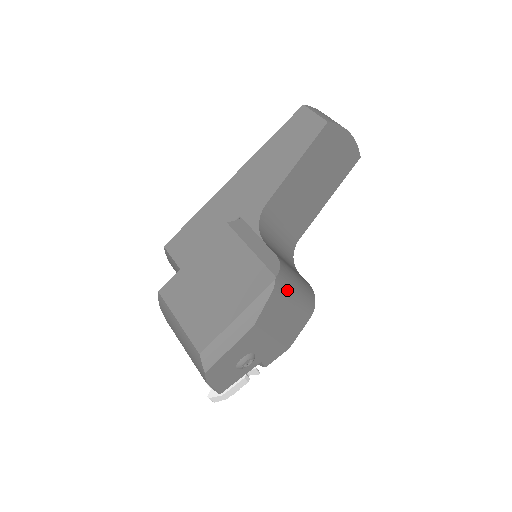
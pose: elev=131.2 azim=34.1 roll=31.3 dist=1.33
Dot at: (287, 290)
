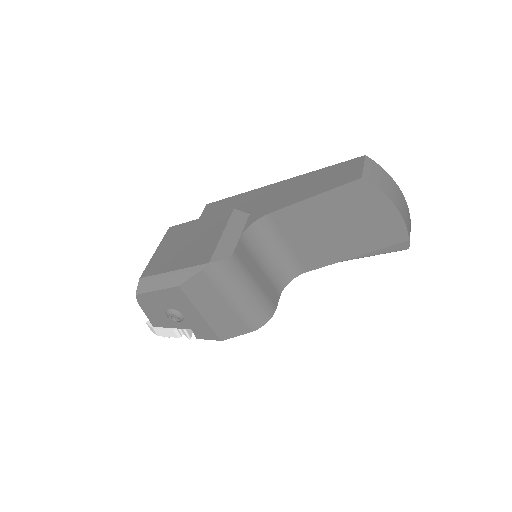
Dot at: (222, 283)
